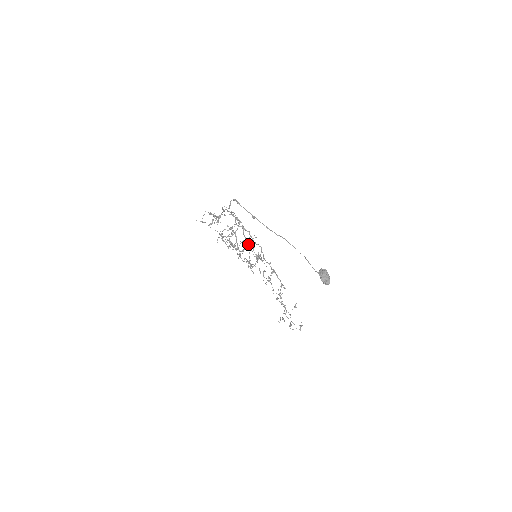
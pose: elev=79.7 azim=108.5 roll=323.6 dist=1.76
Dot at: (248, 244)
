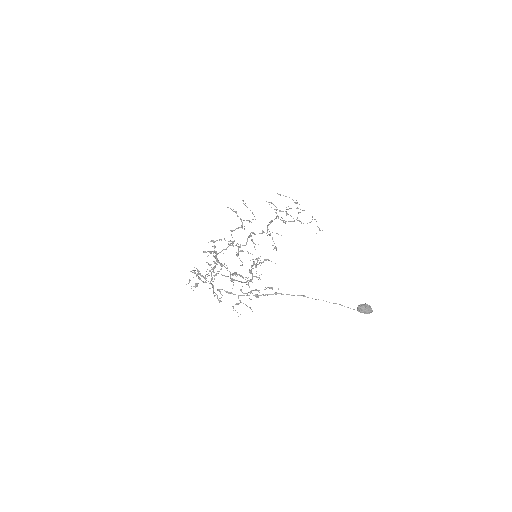
Dot at: (250, 272)
